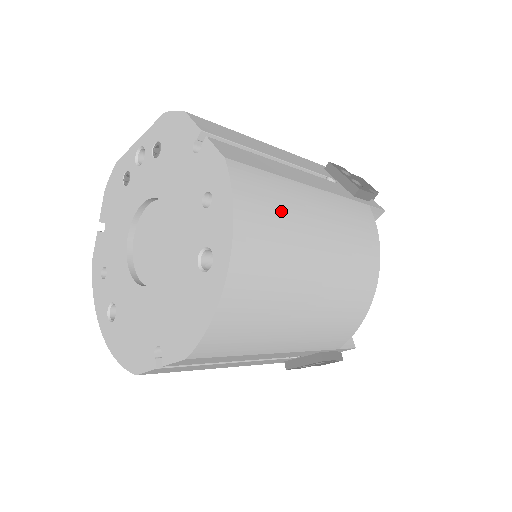
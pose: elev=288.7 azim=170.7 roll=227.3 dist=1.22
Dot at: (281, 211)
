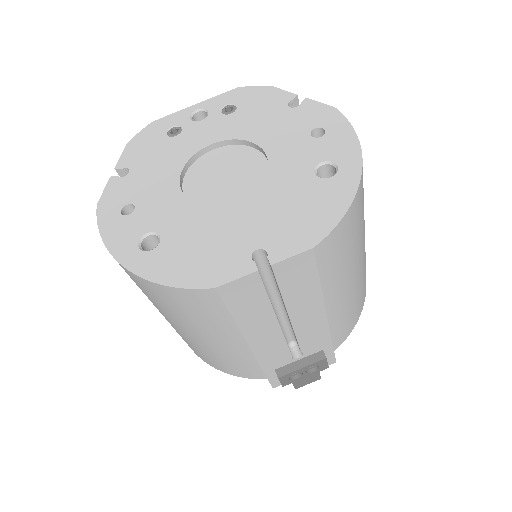
Dot at: occluded
